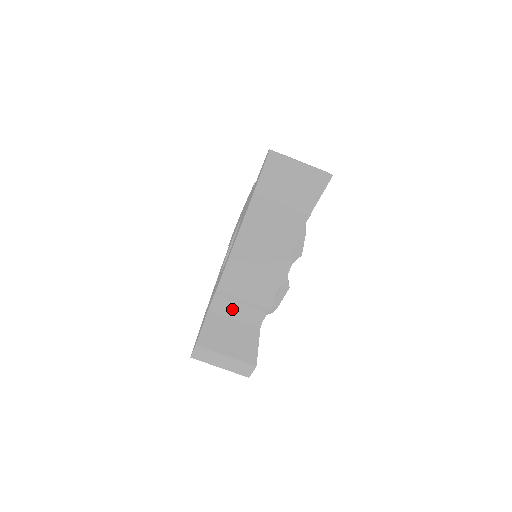
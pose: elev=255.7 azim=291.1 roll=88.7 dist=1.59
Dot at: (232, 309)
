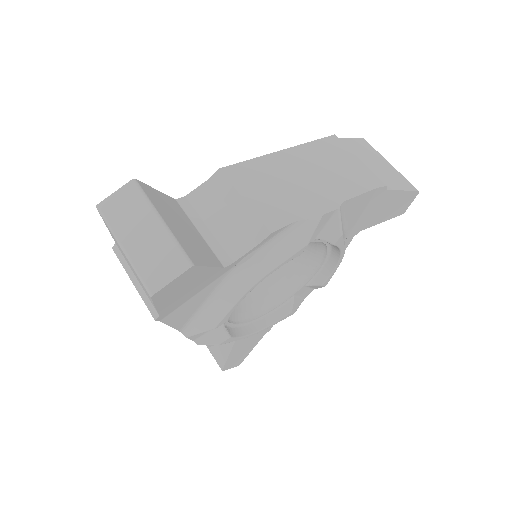
Dot at: (209, 217)
